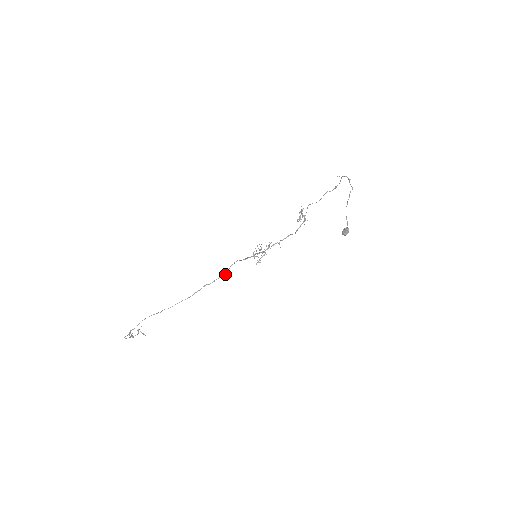
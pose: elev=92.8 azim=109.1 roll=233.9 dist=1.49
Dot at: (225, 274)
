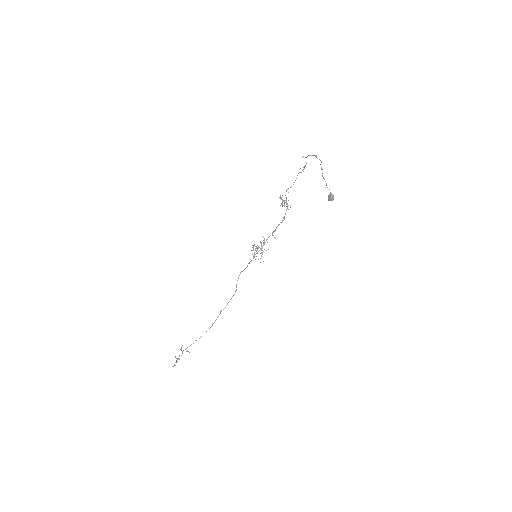
Dot at: occluded
